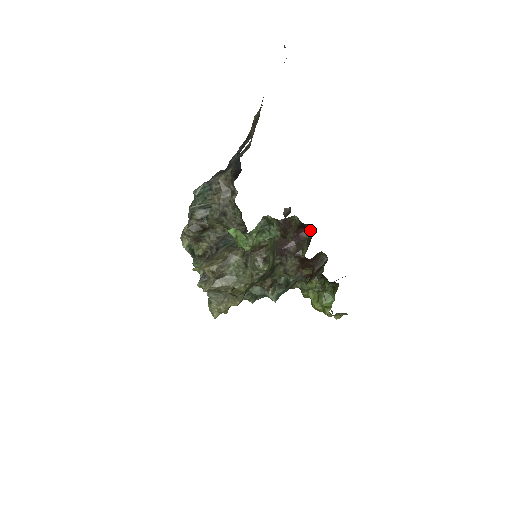
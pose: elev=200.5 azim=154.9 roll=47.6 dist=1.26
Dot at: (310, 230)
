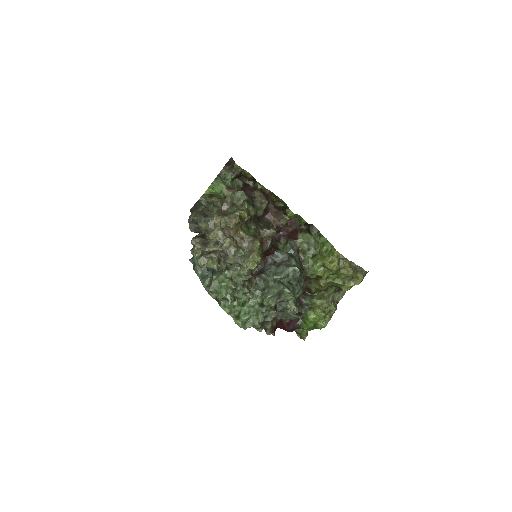
Dot at: (252, 185)
